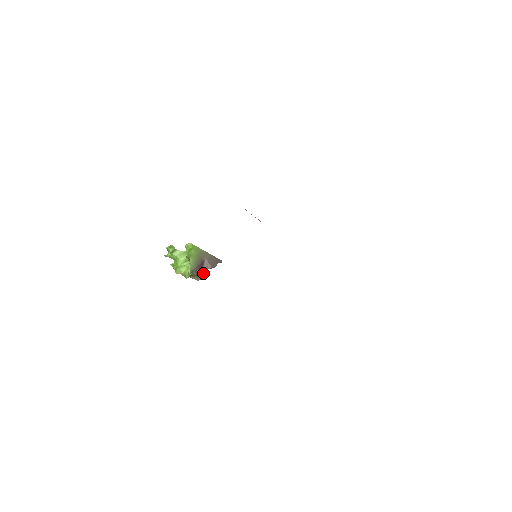
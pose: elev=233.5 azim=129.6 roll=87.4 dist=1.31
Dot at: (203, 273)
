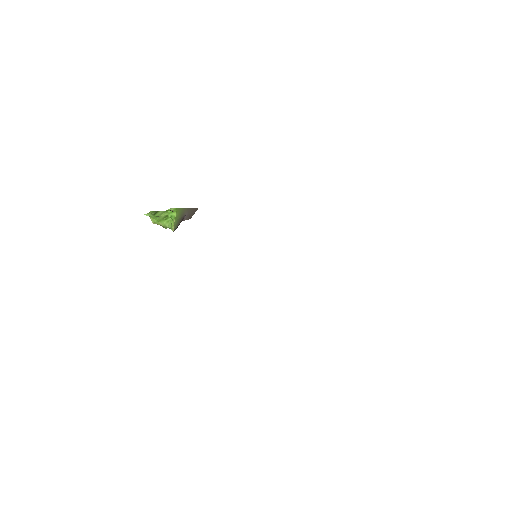
Dot at: occluded
